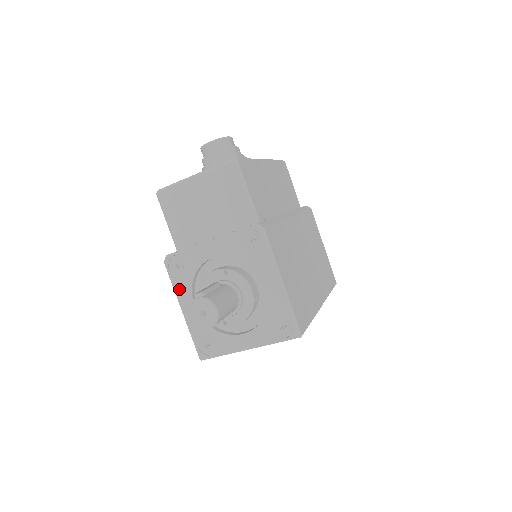
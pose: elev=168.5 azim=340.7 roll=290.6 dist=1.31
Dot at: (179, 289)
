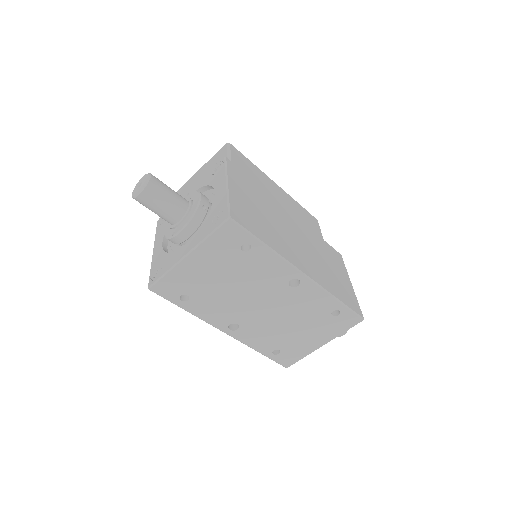
Dot at: (158, 235)
